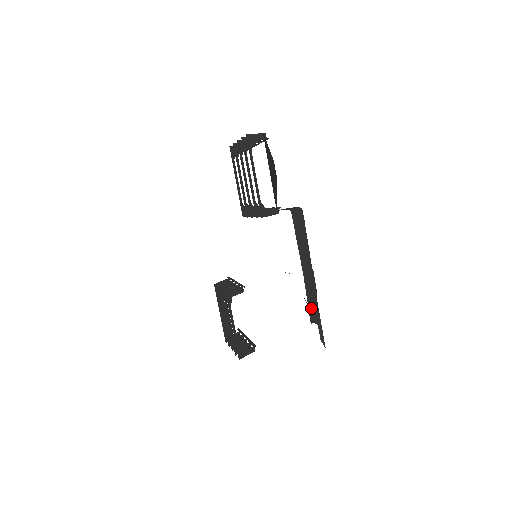
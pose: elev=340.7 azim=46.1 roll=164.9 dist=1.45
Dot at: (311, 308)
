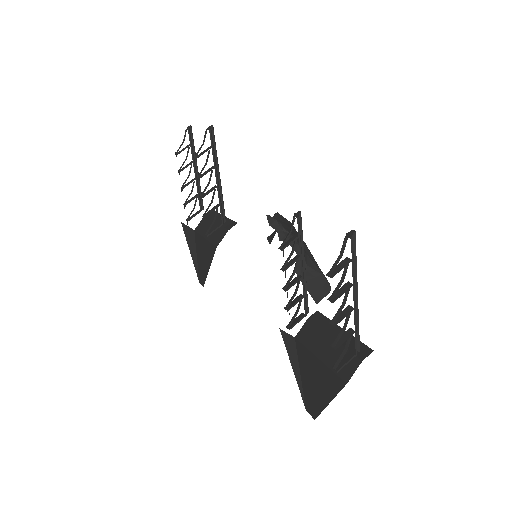
Dot at: occluded
